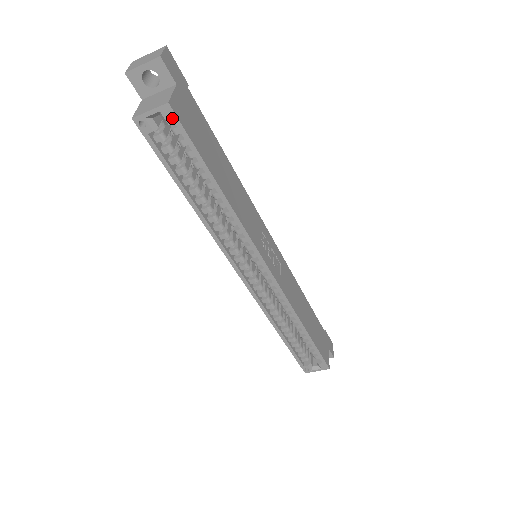
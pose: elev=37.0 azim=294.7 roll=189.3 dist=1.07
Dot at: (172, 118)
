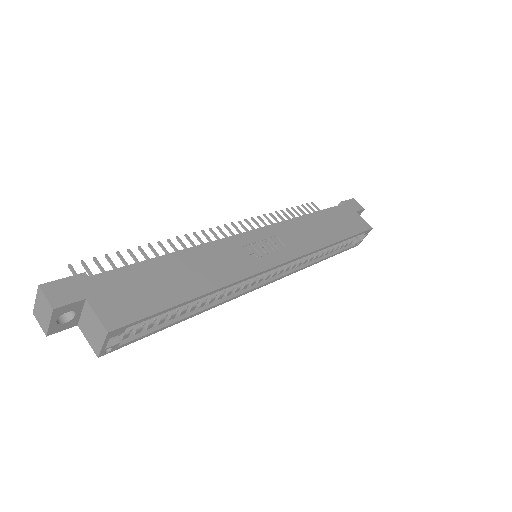
Dot at: (121, 330)
